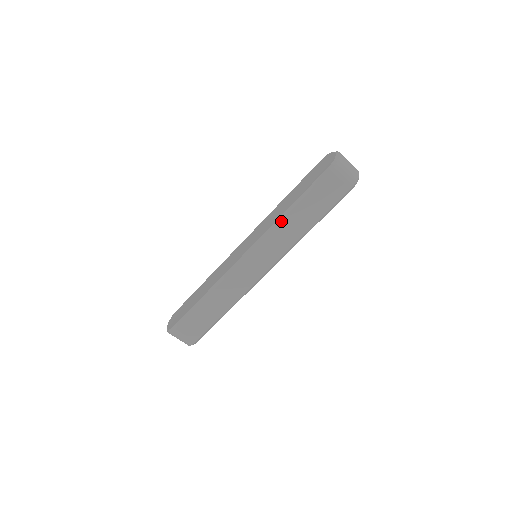
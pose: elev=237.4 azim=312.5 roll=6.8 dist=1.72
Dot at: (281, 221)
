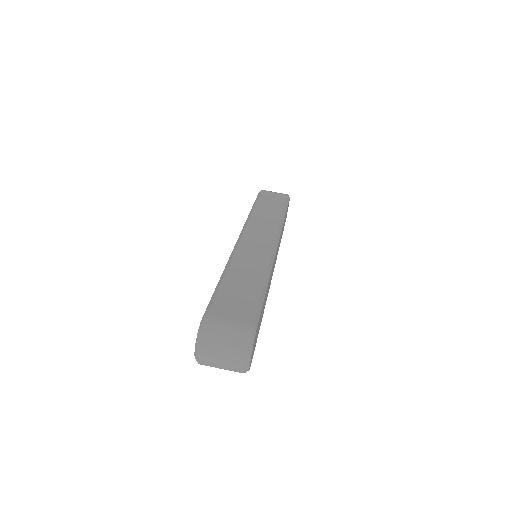
Dot at: (252, 214)
